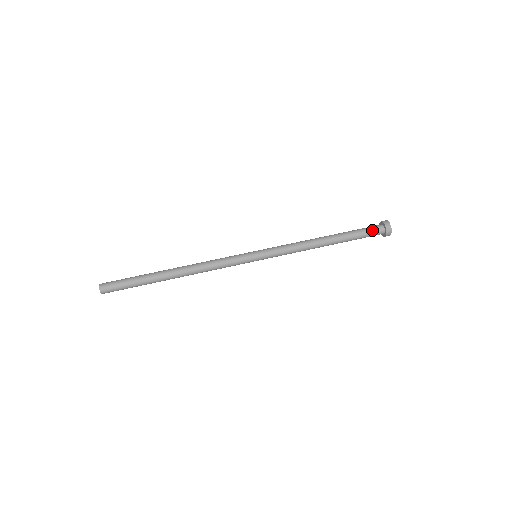
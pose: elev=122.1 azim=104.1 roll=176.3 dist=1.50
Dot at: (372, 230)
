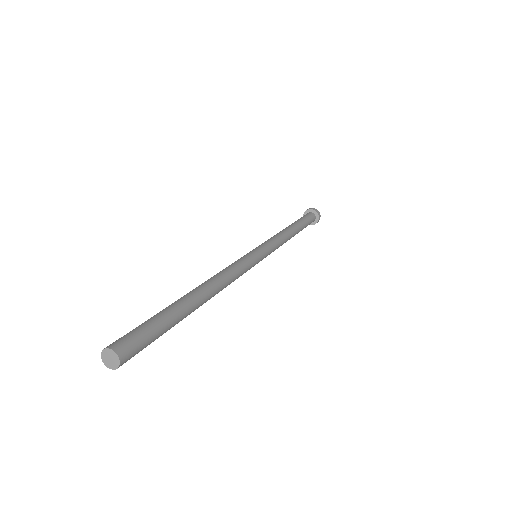
Dot at: (307, 215)
